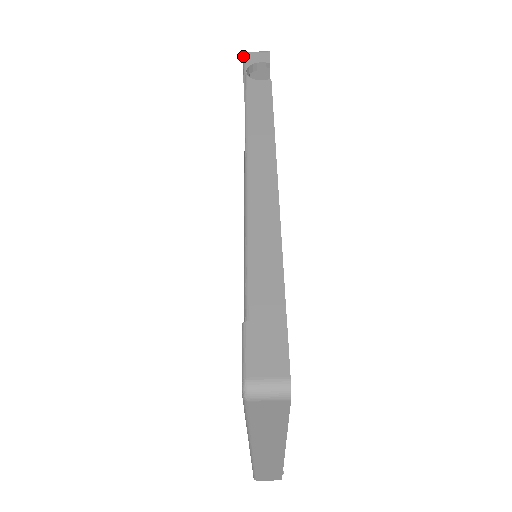
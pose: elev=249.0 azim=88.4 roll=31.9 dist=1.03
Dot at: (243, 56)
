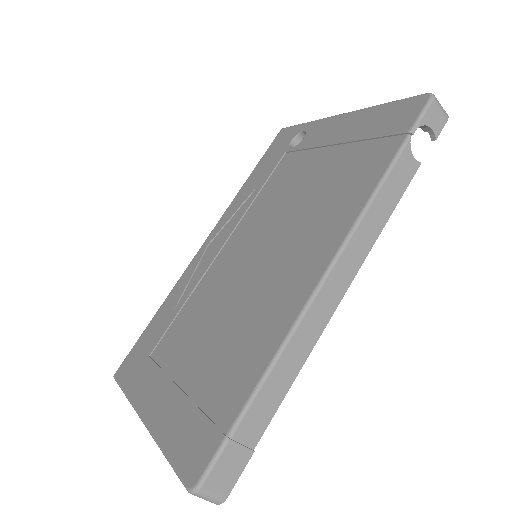
Dot at: (429, 100)
